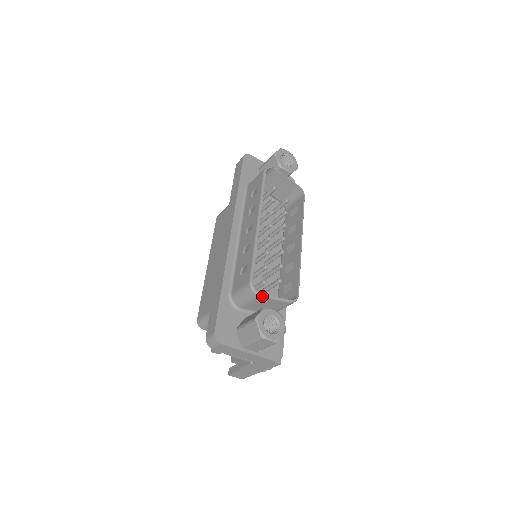
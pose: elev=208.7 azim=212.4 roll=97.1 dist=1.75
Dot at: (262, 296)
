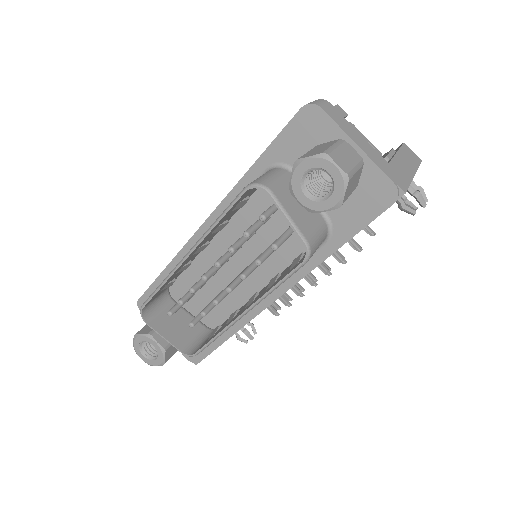
Dot at: (149, 326)
